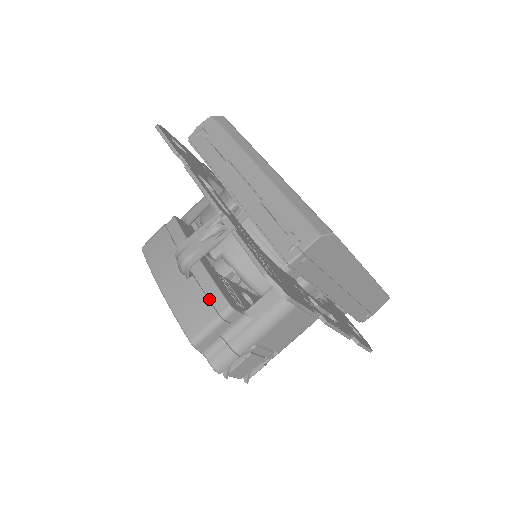
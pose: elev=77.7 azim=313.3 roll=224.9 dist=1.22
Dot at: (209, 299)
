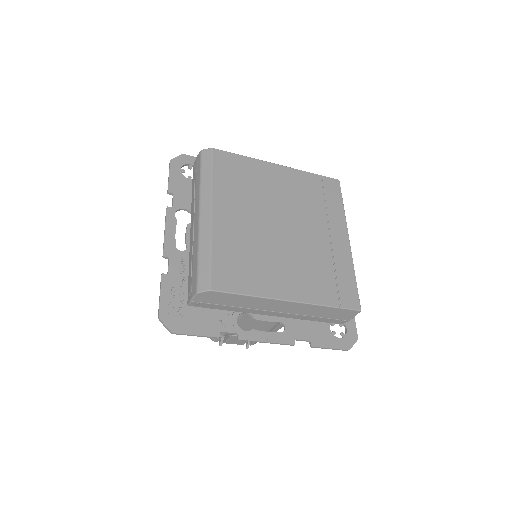
Dot at: occluded
